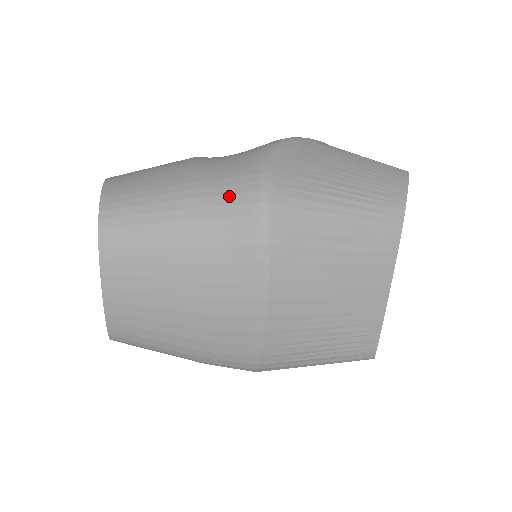
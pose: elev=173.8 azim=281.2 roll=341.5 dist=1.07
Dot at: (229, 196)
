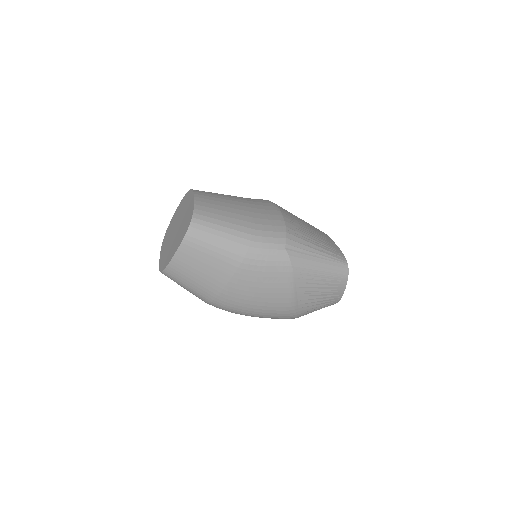
Dot at: occluded
